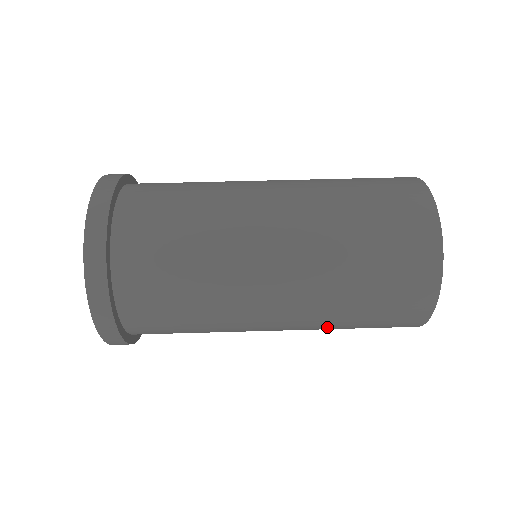
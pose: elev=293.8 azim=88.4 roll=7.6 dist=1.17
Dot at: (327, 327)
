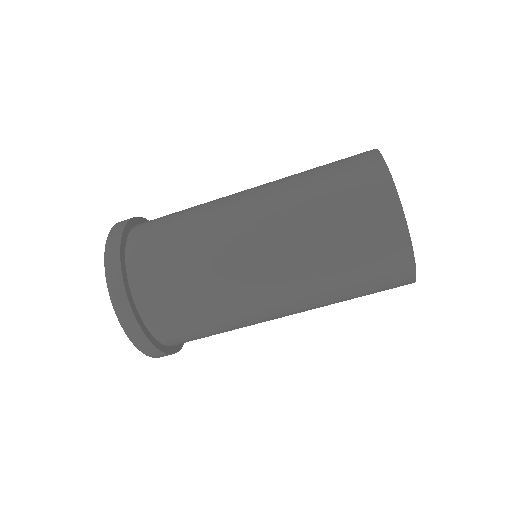
Dot at: occluded
